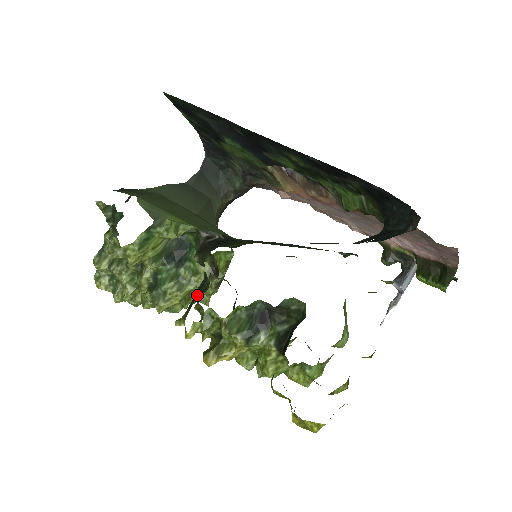
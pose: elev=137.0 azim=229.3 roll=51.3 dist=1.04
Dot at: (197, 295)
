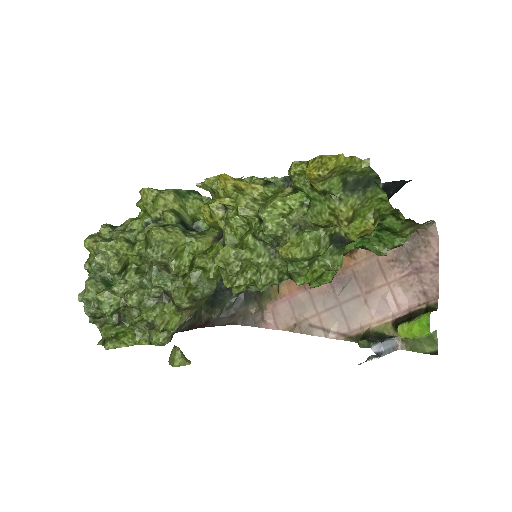
Dot at: occluded
